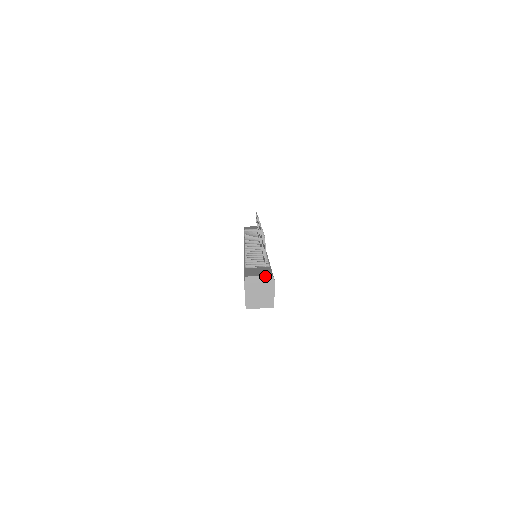
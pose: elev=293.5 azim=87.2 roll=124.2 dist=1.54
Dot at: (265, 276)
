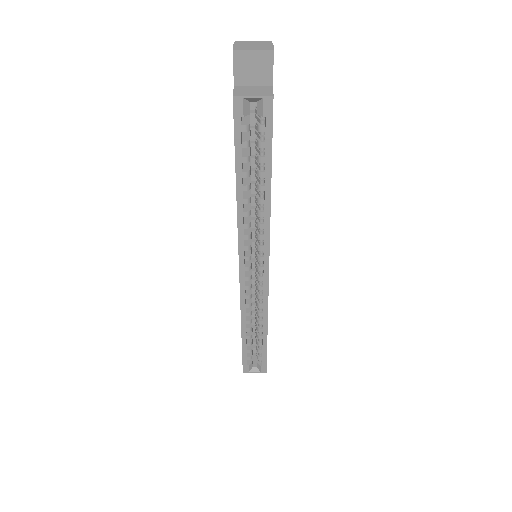
Dot at: (261, 41)
